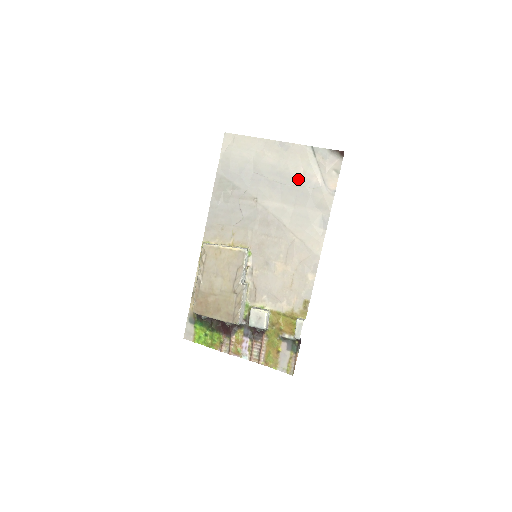
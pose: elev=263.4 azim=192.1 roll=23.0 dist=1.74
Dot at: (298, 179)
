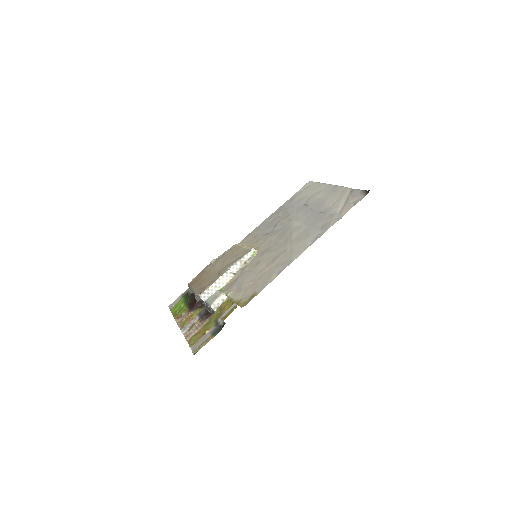
Dot at: (326, 208)
